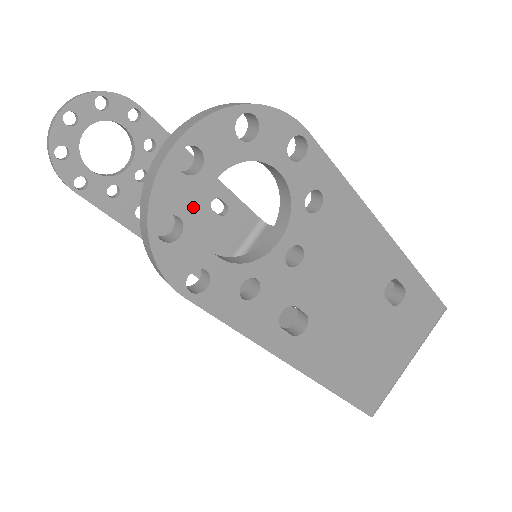
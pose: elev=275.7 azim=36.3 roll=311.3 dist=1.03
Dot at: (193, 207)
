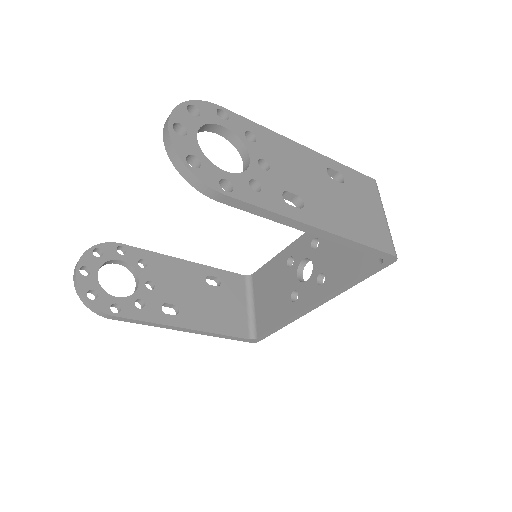
Dot at: (196, 150)
